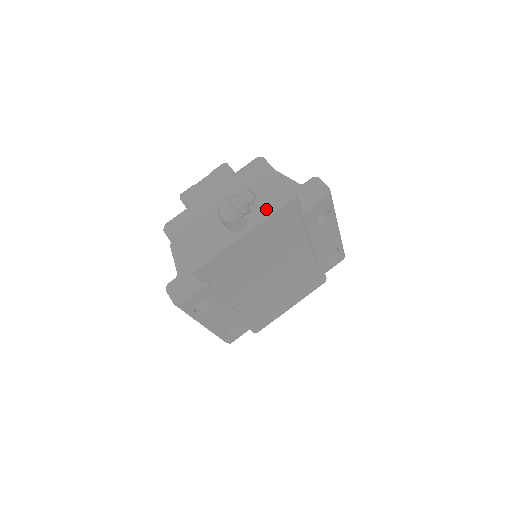
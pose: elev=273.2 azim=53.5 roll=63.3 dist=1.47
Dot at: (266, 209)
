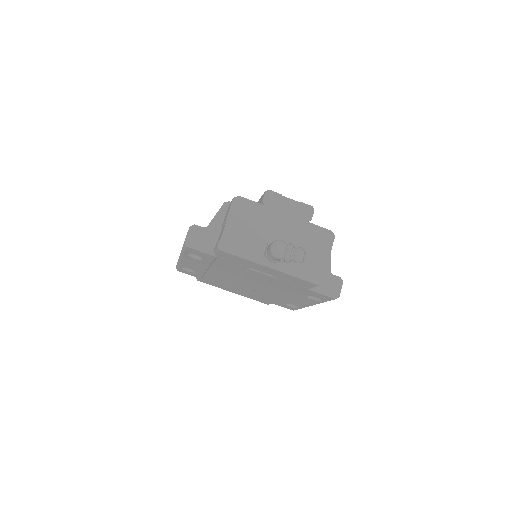
Dot at: (298, 269)
